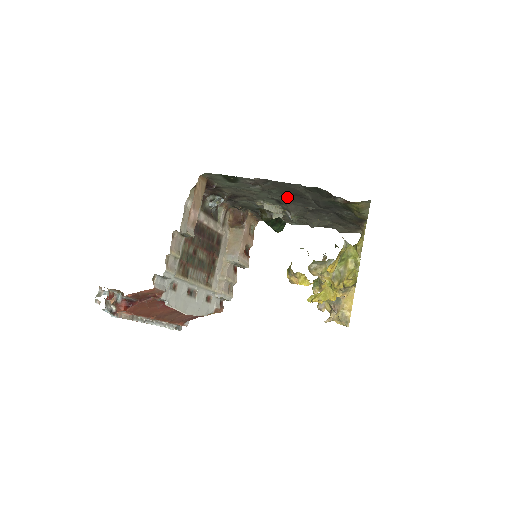
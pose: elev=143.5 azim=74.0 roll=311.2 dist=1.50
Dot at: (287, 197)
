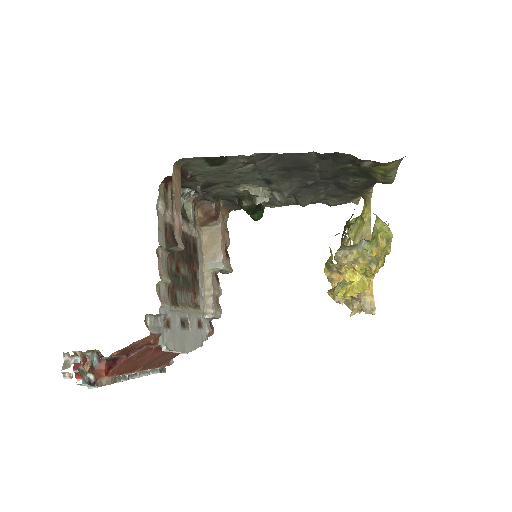
Dot at: (284, 173)
